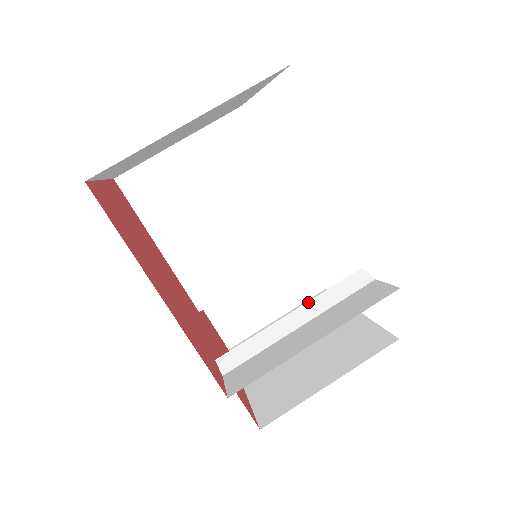
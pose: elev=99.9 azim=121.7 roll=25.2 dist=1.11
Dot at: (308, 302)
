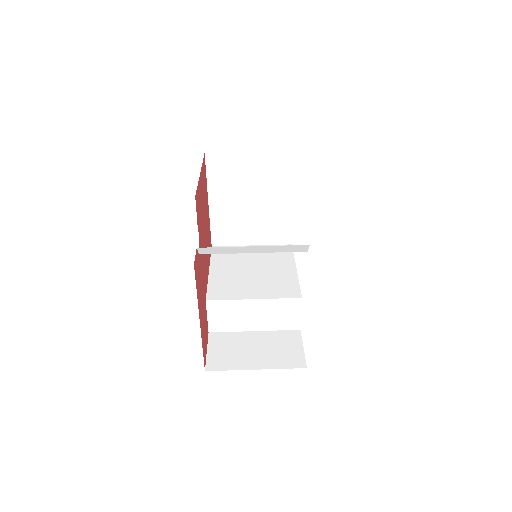
Dot at: occluded
